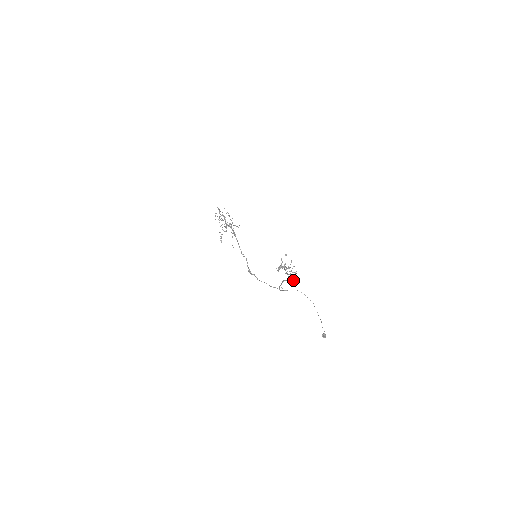
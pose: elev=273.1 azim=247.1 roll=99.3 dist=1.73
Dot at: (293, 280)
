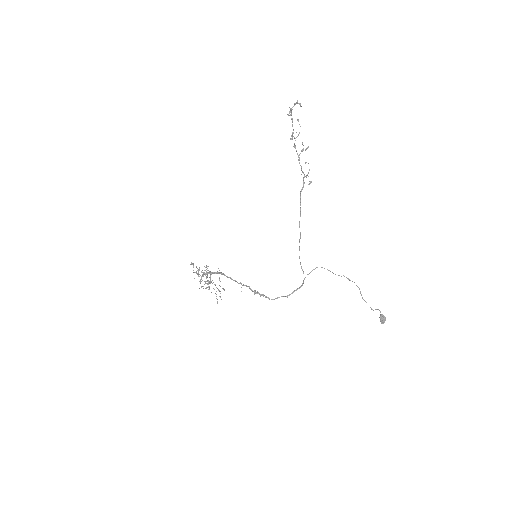
Dot at: (309, 181)
